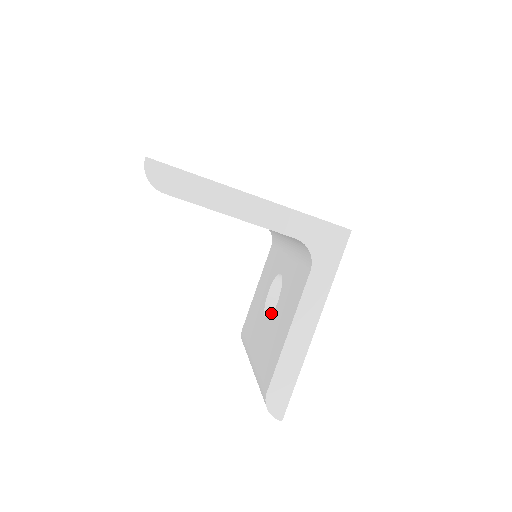
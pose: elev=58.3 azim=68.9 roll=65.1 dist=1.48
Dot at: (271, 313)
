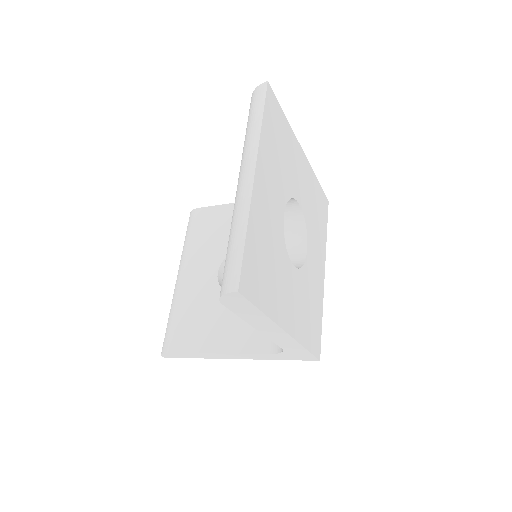
Dot at: occluded
